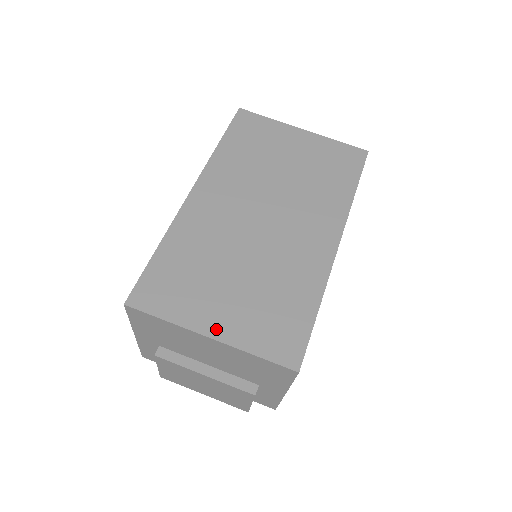
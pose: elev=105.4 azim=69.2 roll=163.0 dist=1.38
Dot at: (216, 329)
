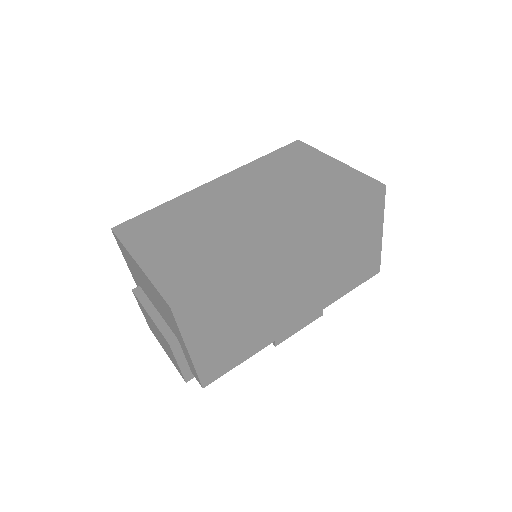
Dot at: (146, 260)
